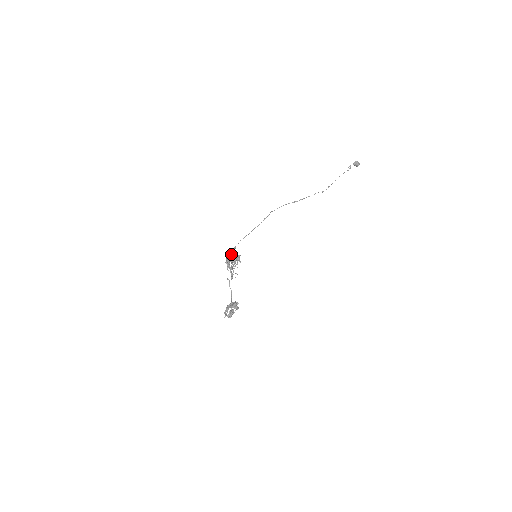
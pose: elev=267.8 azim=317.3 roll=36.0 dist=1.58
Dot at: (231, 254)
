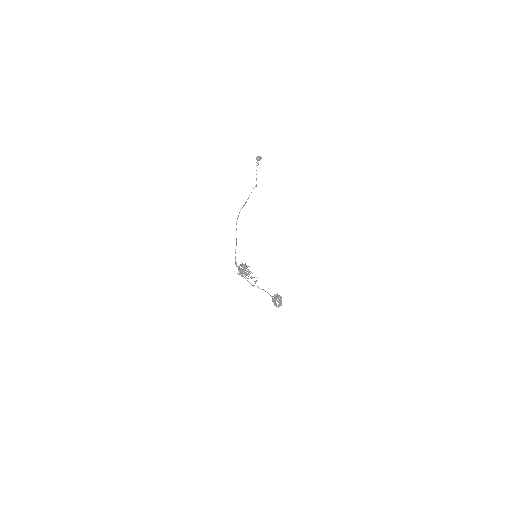
Dot at: (238, 267)
